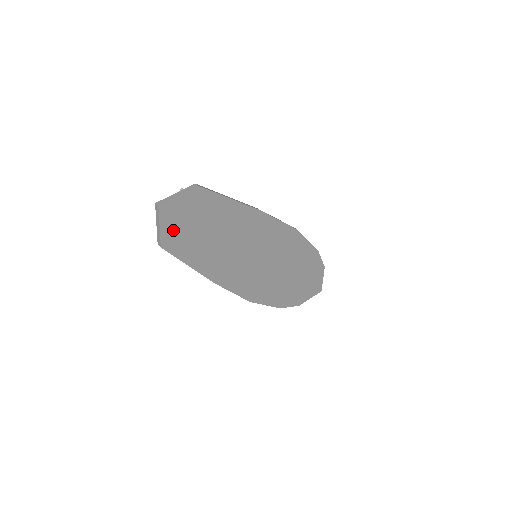
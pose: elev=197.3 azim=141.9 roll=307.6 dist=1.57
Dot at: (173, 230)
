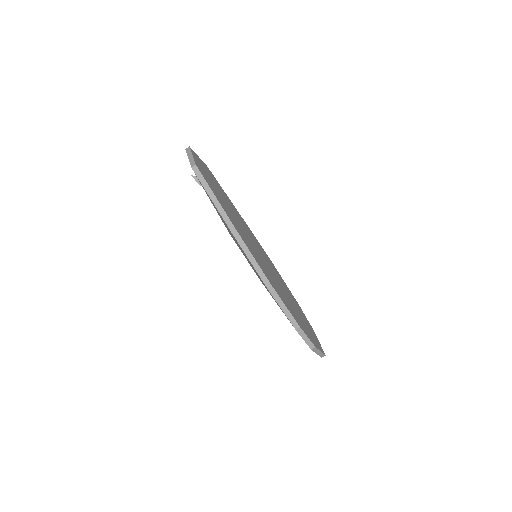
Dot at: (200, 166)
